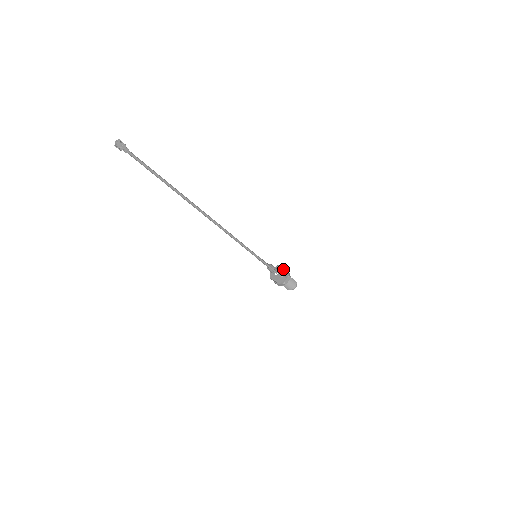
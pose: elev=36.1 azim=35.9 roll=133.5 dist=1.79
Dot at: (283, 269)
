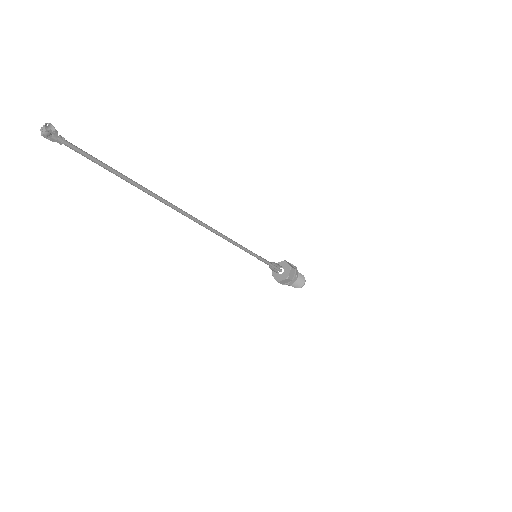
Dot at: (285, 262)
